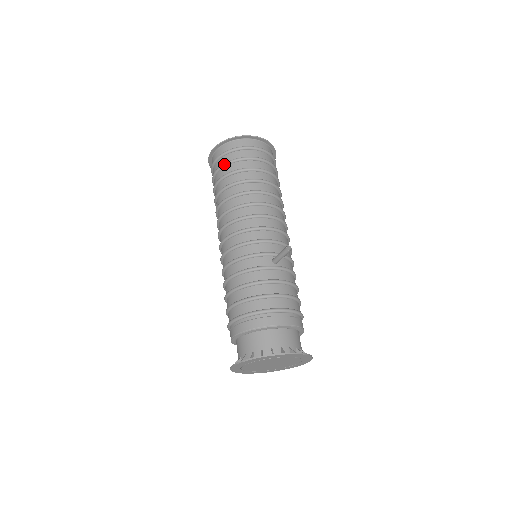
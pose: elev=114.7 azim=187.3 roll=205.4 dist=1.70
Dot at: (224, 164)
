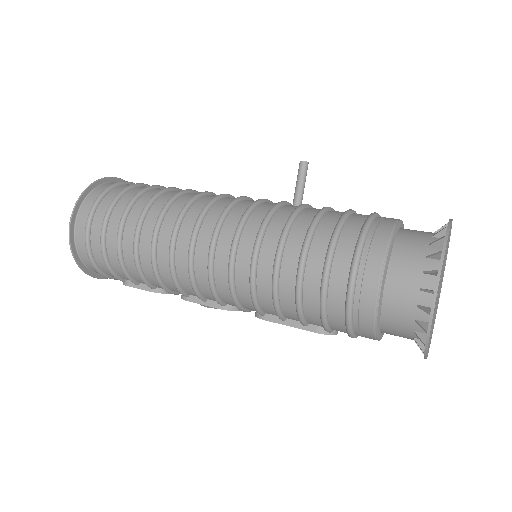
Dot at: (111, 204)
